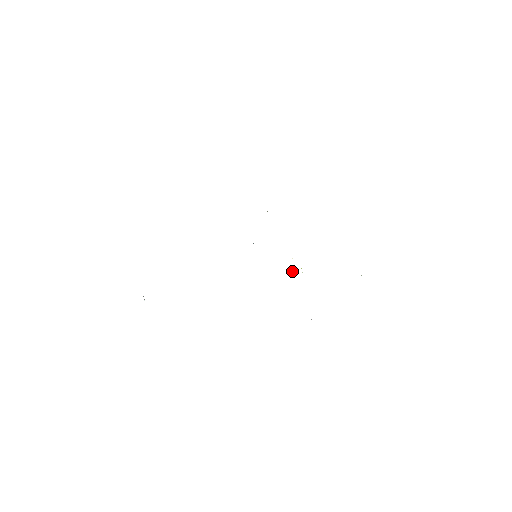
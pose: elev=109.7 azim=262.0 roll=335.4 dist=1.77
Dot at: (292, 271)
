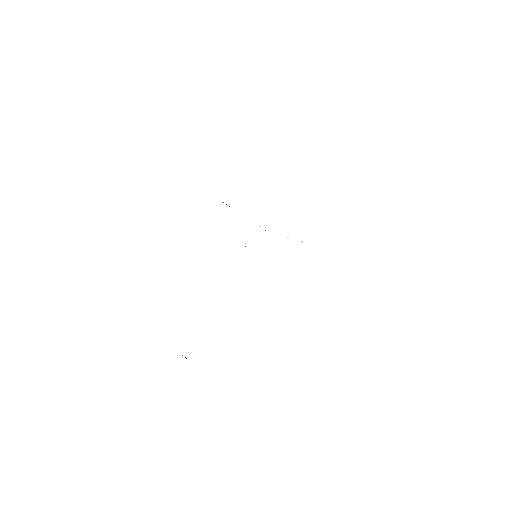
Dot at: occluded
